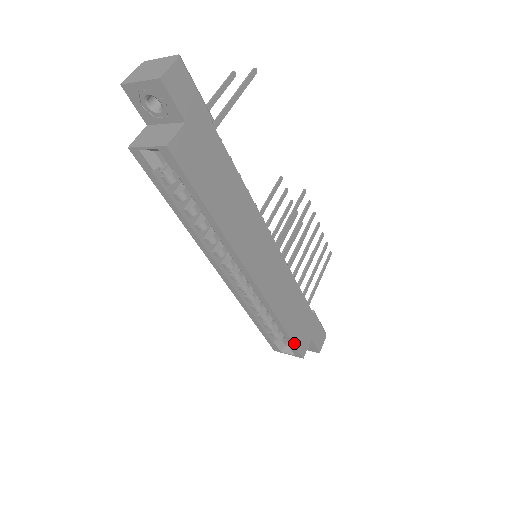
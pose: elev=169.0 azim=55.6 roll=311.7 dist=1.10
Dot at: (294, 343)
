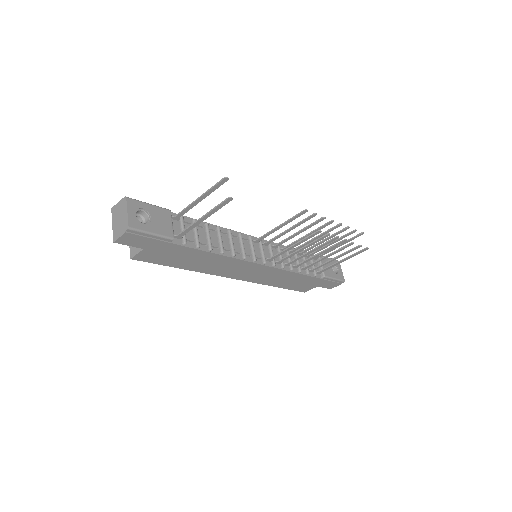
Dot at: (291, 289)
